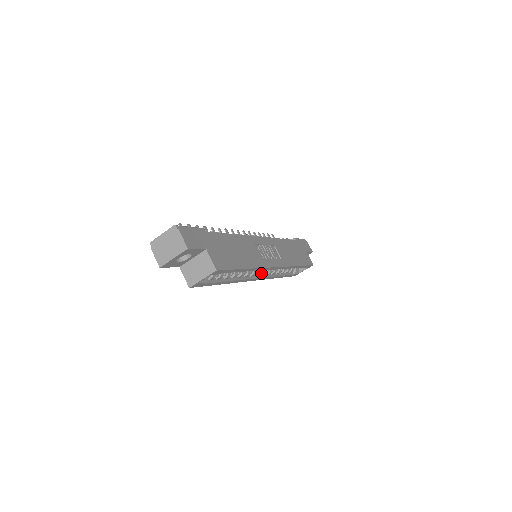
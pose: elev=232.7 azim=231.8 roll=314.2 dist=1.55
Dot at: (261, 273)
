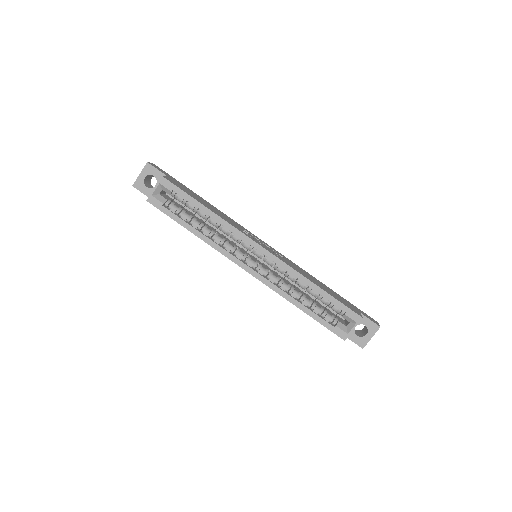
Dot at: (254, 264)
